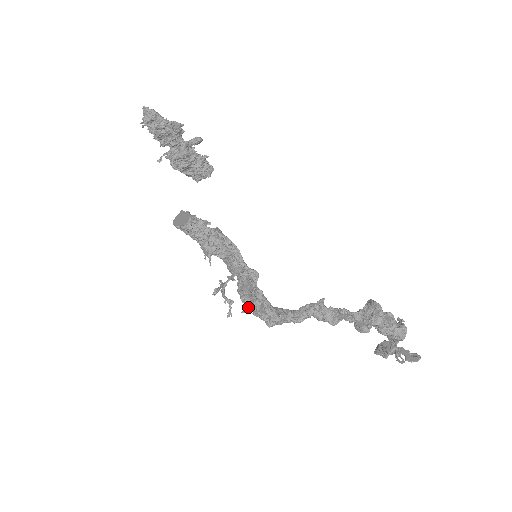
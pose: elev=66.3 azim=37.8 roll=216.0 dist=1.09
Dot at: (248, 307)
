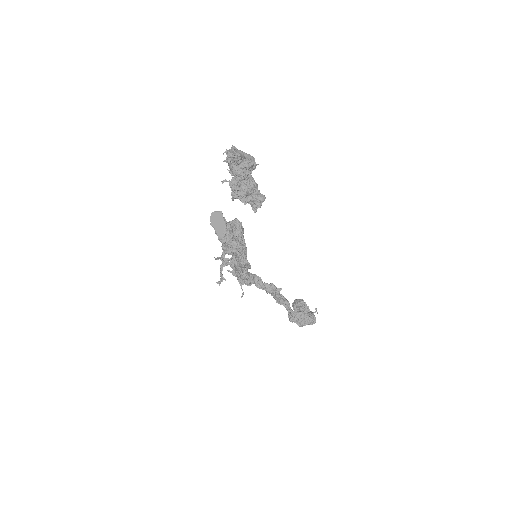
Dot at: (233, 272)
